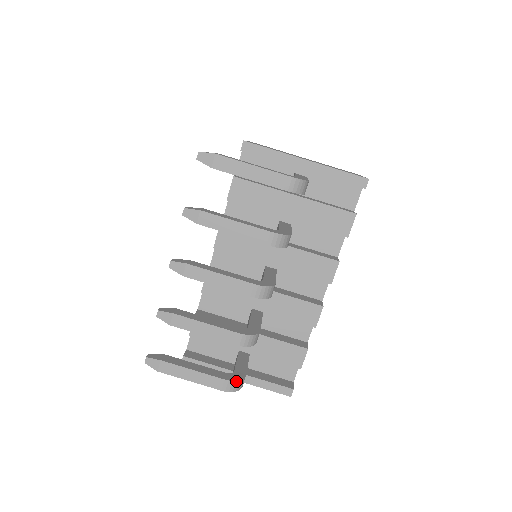
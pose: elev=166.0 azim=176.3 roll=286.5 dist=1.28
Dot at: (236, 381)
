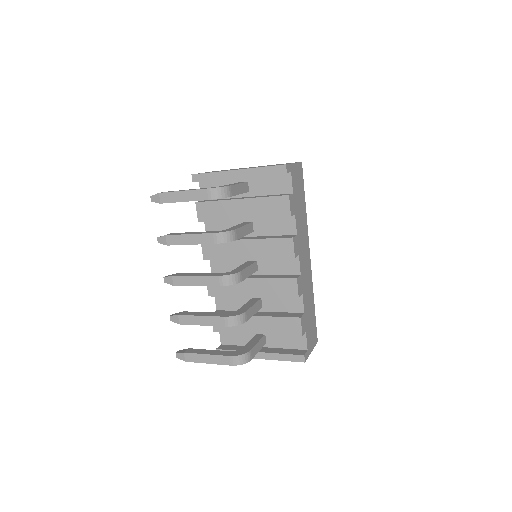
Dot at: (239, 355)
